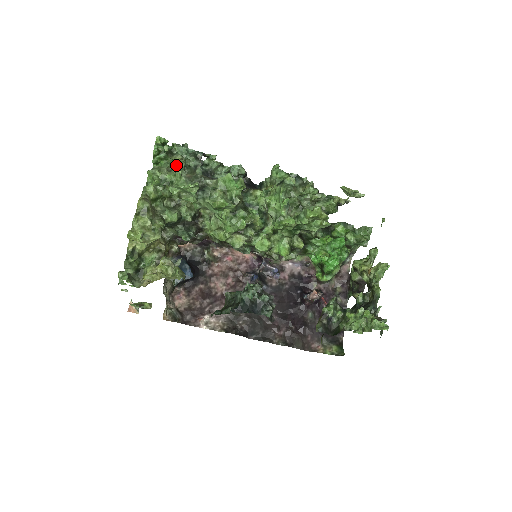
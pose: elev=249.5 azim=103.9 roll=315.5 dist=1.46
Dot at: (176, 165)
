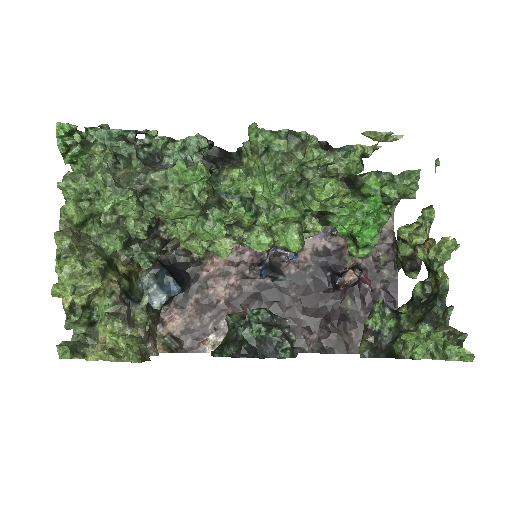
Dot at: (98, 162)
